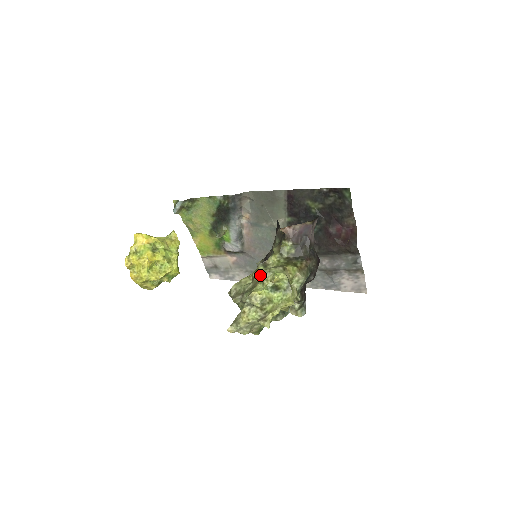
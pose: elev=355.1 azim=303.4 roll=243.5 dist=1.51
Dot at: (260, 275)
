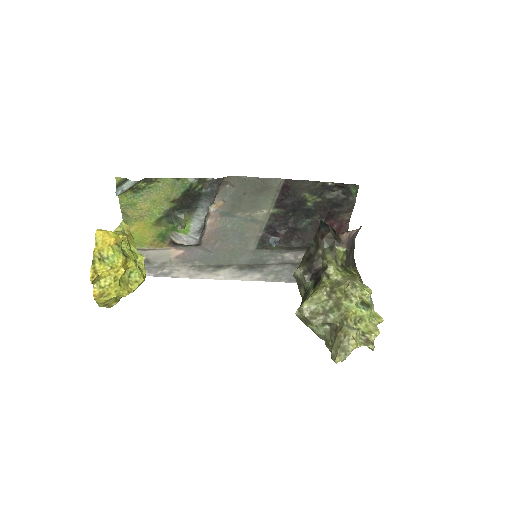
Dot at: (337, 290)
